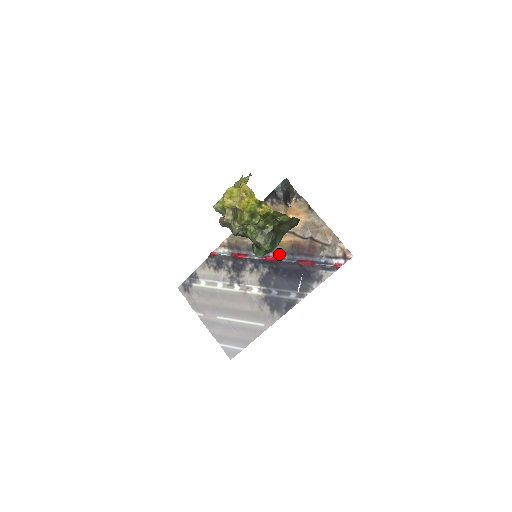
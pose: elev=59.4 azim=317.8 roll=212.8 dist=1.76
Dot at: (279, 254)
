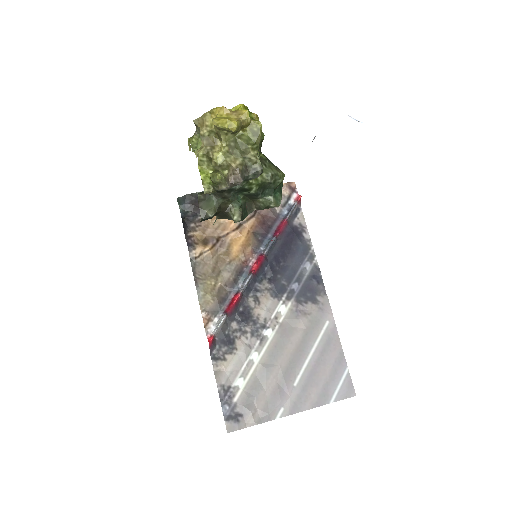
Dot at: (255, 254)
